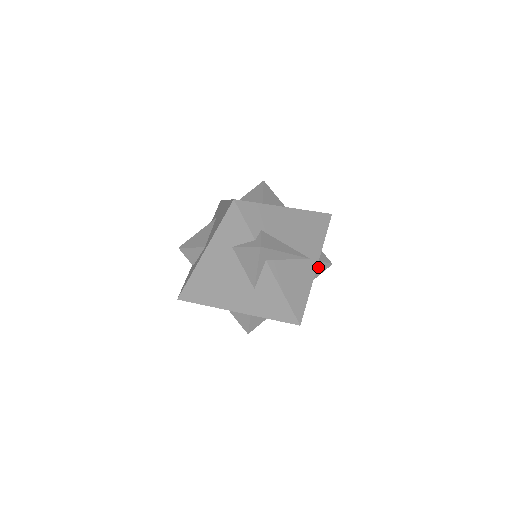
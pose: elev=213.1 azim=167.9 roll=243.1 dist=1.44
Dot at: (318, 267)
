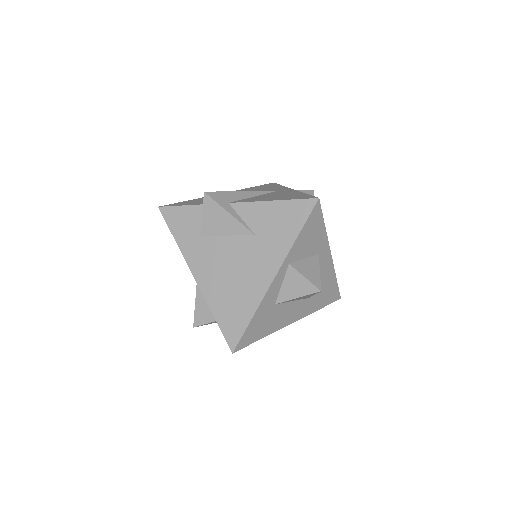
Dot at: occluded
